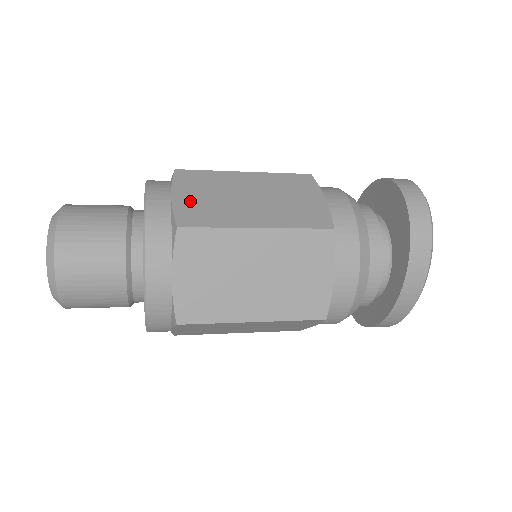
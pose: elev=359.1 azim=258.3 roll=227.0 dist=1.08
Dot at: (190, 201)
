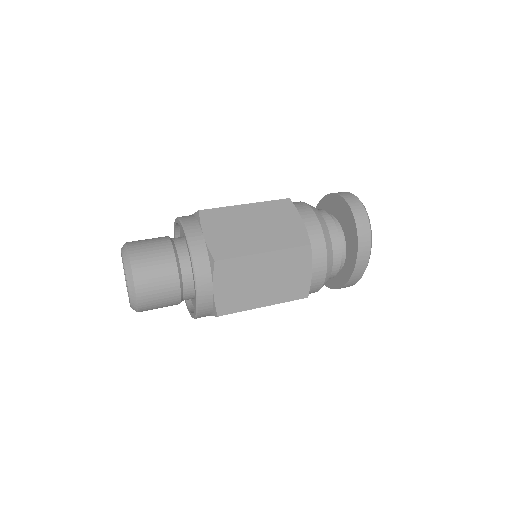
Dot at: (217, 238)
